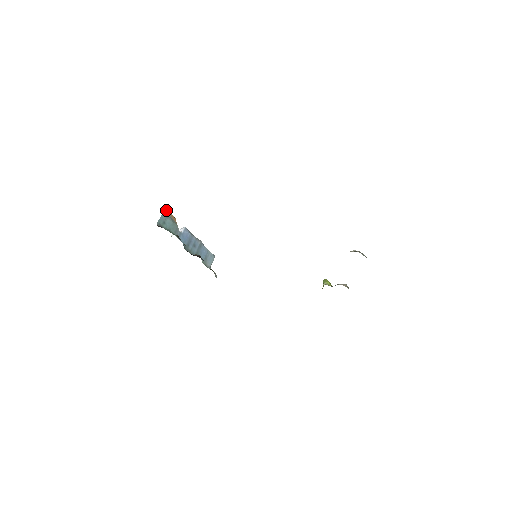
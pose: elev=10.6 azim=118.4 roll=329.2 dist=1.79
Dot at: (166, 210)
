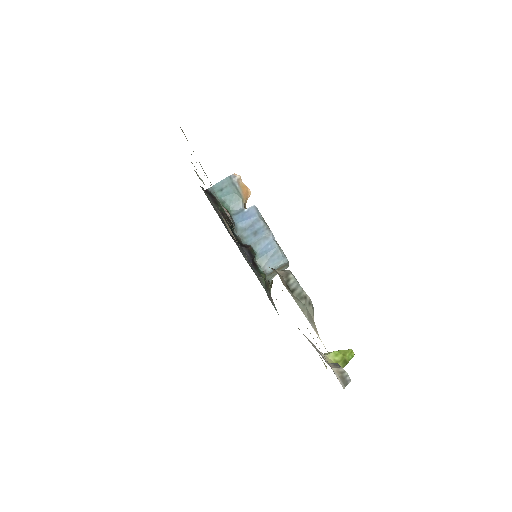
Dot at: (235, 176)
